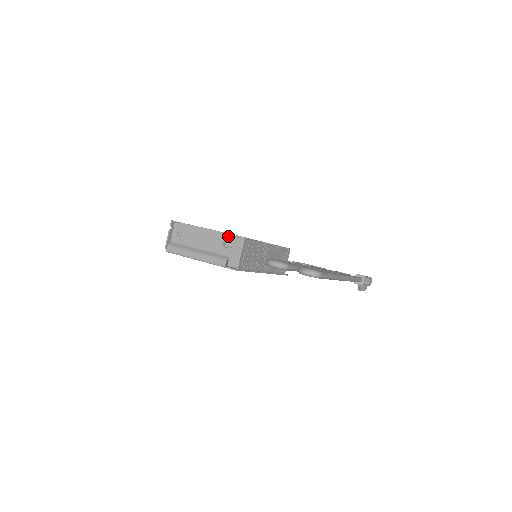
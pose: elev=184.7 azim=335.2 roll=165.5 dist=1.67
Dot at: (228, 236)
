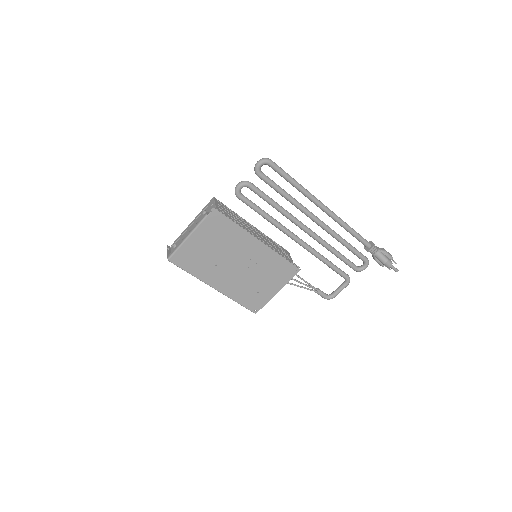
Dot at: (204, 209)
